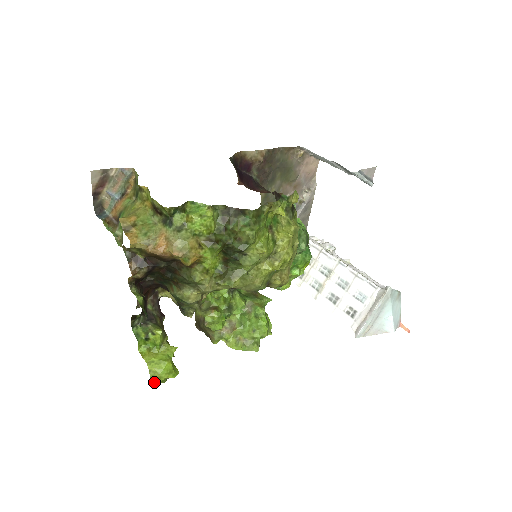
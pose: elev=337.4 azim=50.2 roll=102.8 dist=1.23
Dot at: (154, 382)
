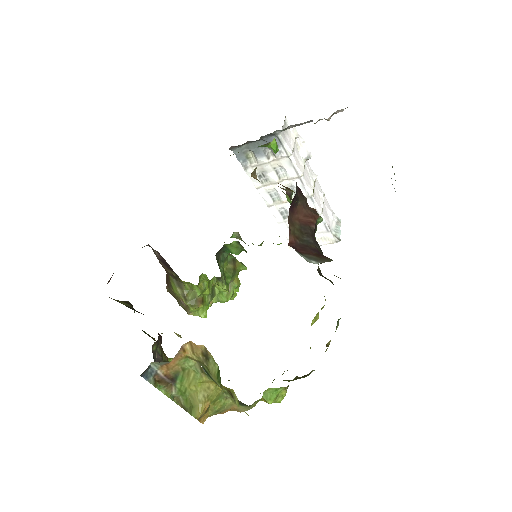
Dot at: occluded
